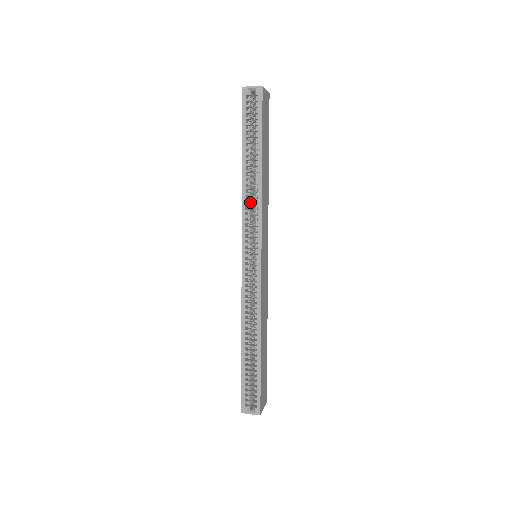
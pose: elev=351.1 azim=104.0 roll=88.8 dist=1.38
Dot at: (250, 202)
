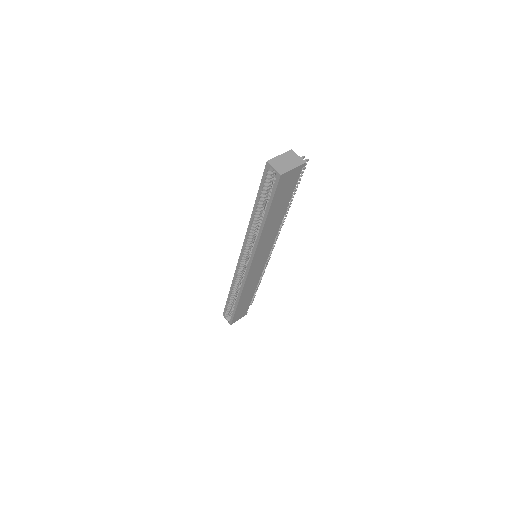
Dot at: occluded
